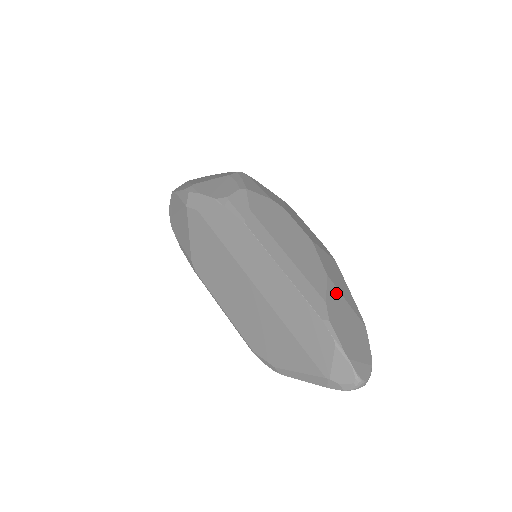
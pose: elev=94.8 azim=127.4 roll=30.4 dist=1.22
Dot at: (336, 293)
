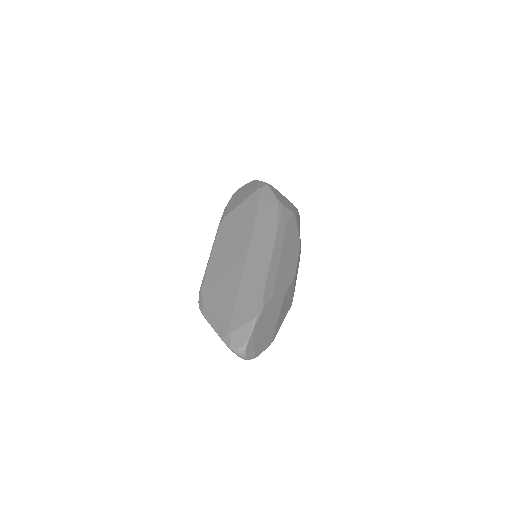
Dot at: (279, 307)
